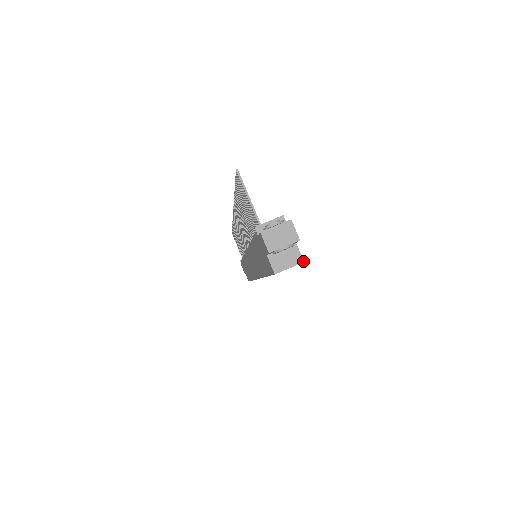
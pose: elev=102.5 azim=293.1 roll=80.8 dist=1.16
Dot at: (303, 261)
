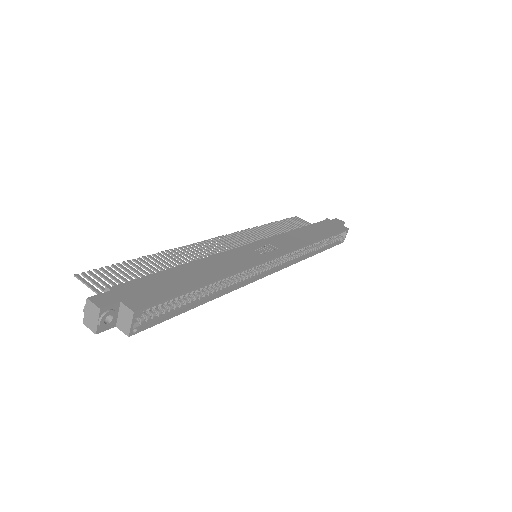
Dot at: (133, 312)
